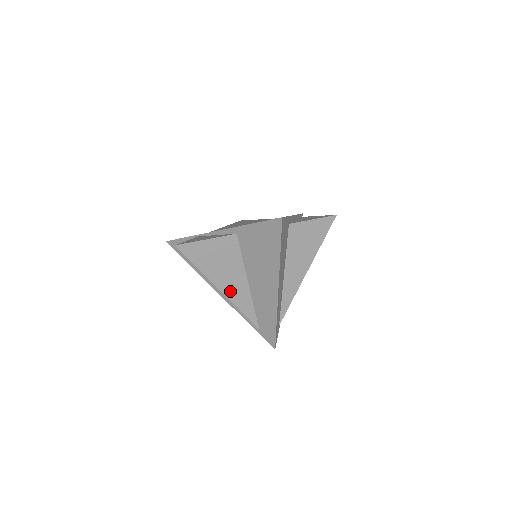
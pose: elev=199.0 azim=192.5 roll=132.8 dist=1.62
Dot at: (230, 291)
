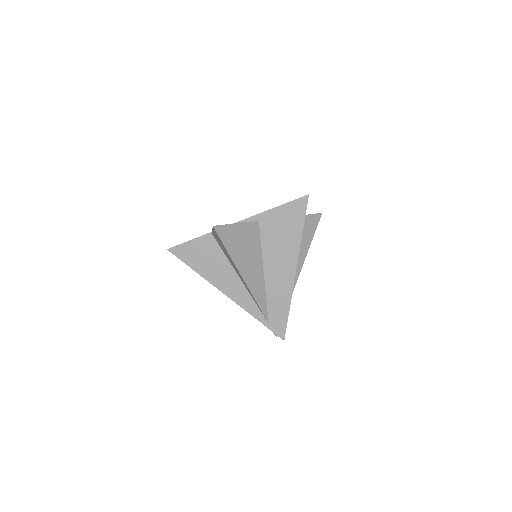
Dot at: (250, 279)
